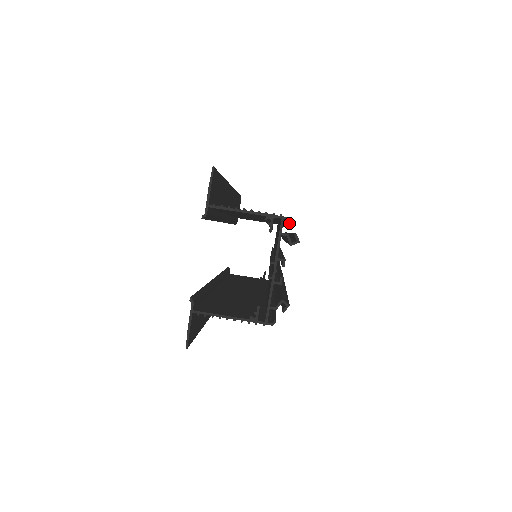
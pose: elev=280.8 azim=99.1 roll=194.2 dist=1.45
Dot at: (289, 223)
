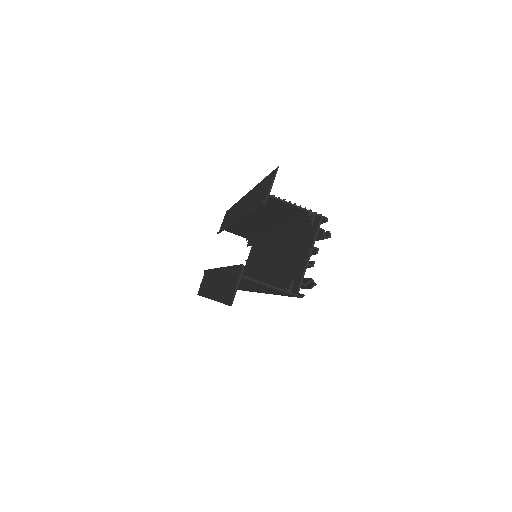
Dot at: (322, 223)
